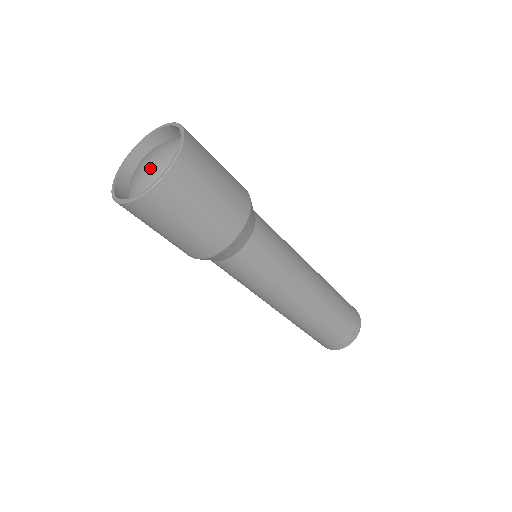
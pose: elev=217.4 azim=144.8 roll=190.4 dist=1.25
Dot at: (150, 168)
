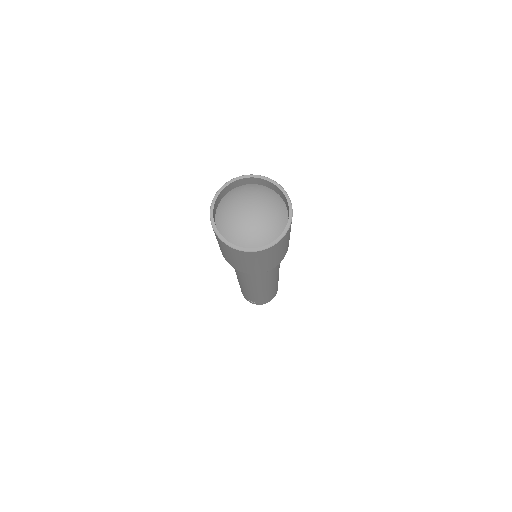
Dot at: (262, 215)
